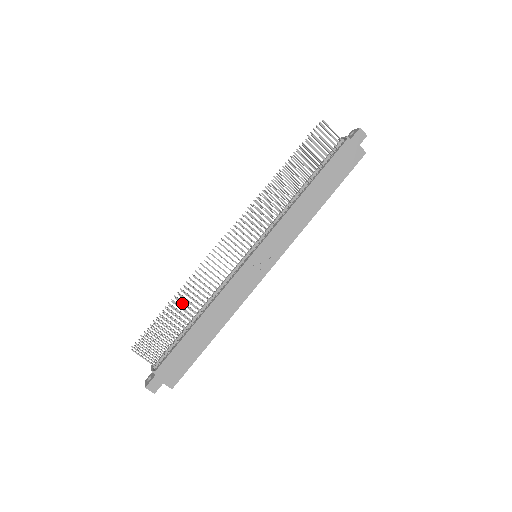
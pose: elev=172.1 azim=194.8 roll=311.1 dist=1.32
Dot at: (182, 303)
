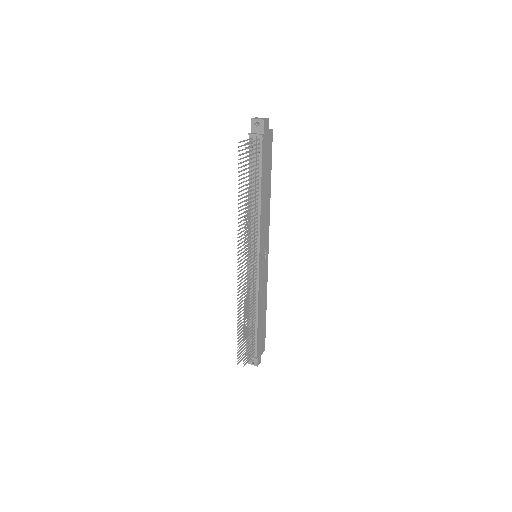
Dot at: occluded
